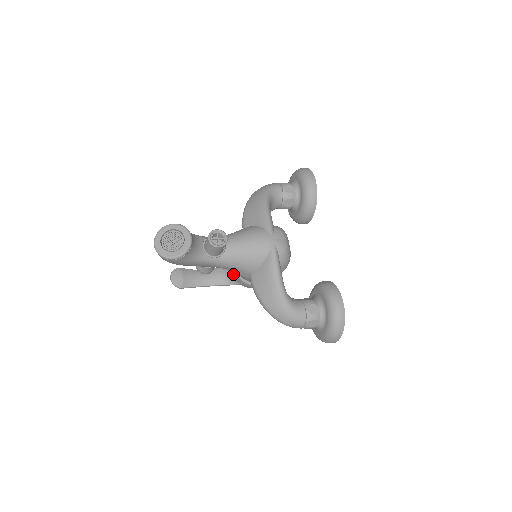
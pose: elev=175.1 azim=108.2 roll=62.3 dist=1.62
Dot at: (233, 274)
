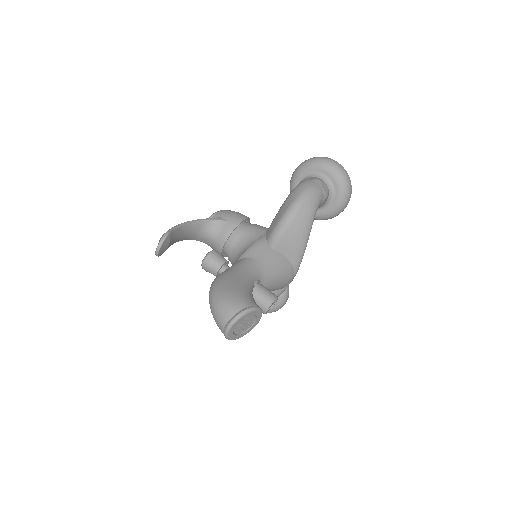
Dot at: (215, 244)
